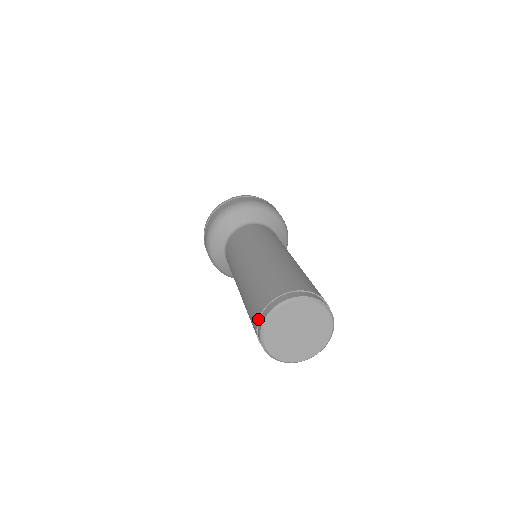
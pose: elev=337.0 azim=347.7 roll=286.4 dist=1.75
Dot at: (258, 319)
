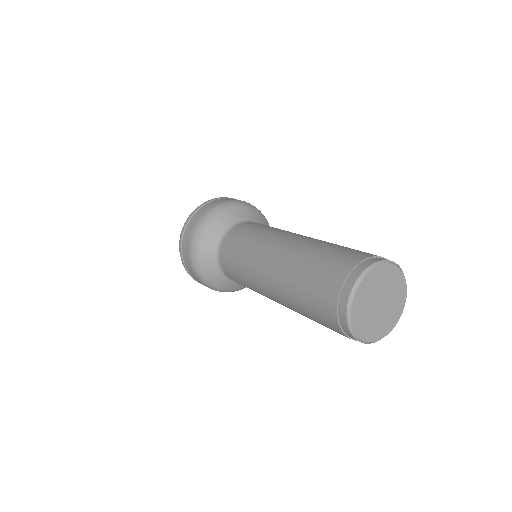
Dot at: (345, 280)
